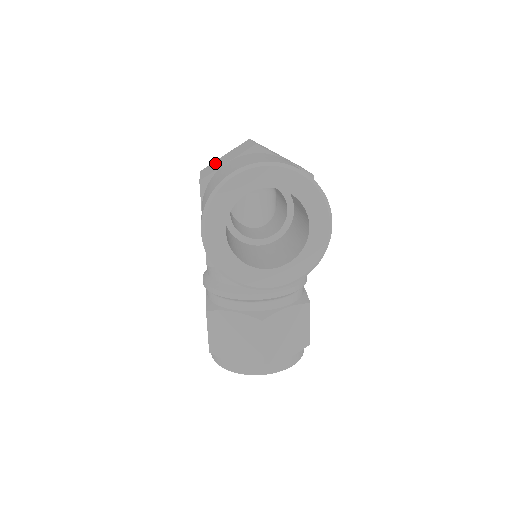
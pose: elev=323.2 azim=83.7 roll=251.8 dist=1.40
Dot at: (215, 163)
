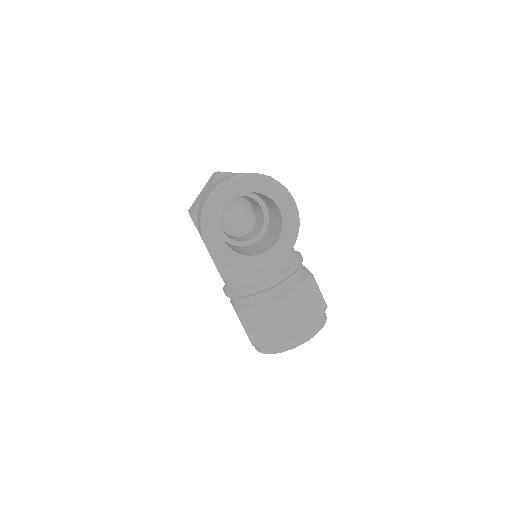
Dot at: (196, 200)
